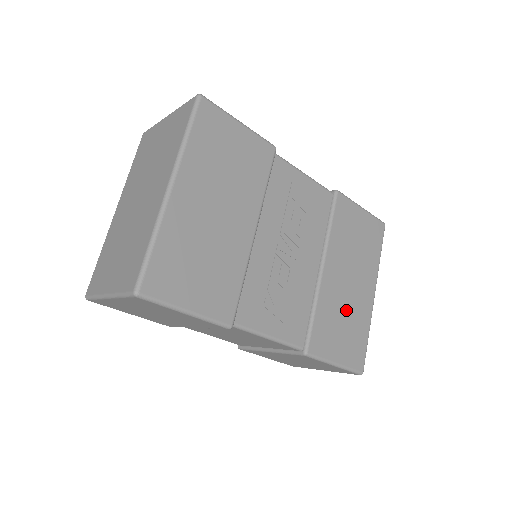
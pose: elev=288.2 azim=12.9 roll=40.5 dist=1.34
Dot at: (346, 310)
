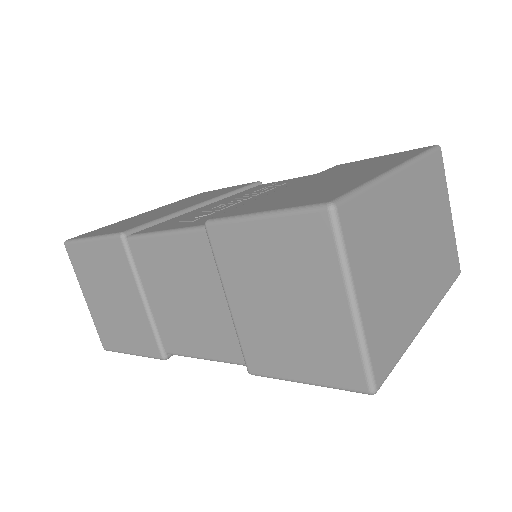
Dot at: occluded
